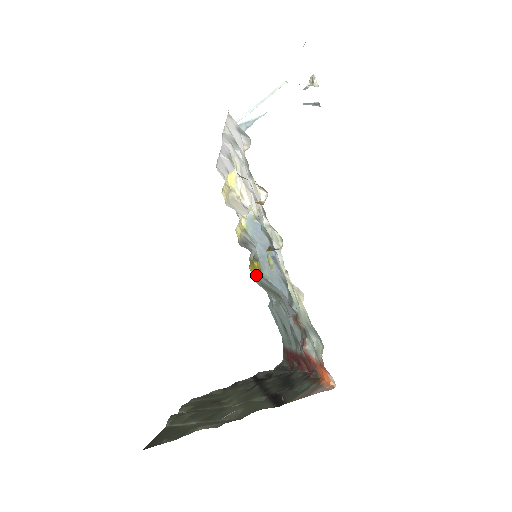
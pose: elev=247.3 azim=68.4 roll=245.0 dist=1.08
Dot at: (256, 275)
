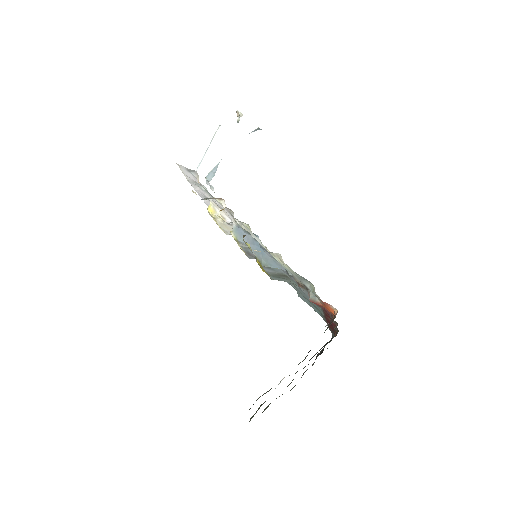
Dot at: occluded
